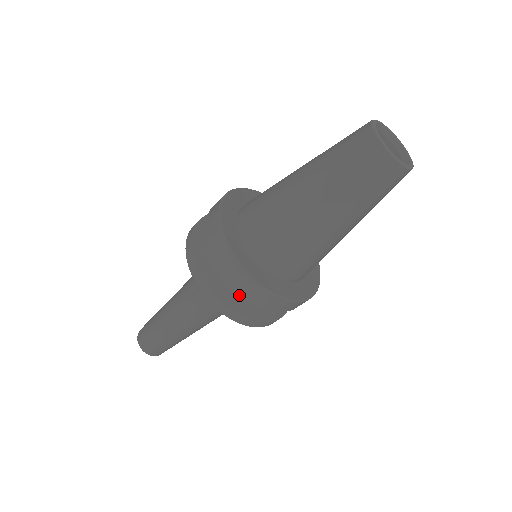
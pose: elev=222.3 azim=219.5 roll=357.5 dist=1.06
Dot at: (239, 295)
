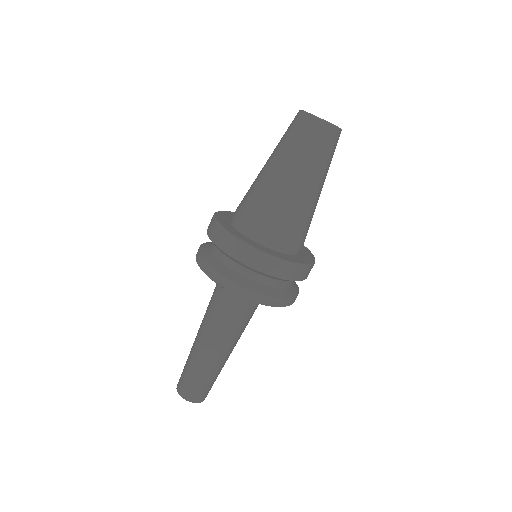
Dot at: (240, 271)
